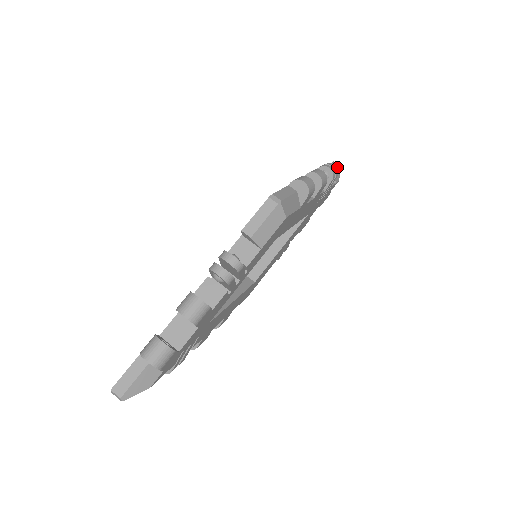
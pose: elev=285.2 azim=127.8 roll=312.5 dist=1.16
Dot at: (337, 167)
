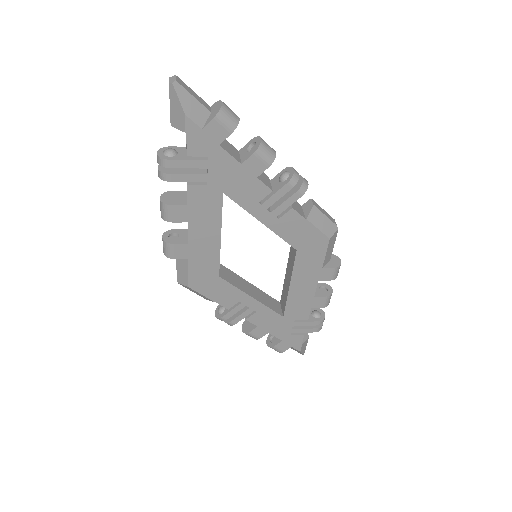
Dot at: occluded
